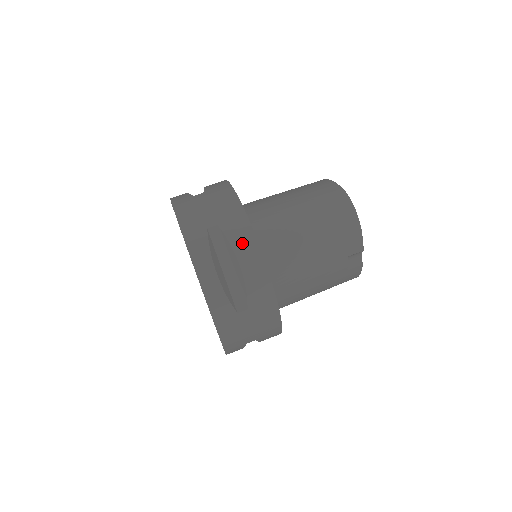
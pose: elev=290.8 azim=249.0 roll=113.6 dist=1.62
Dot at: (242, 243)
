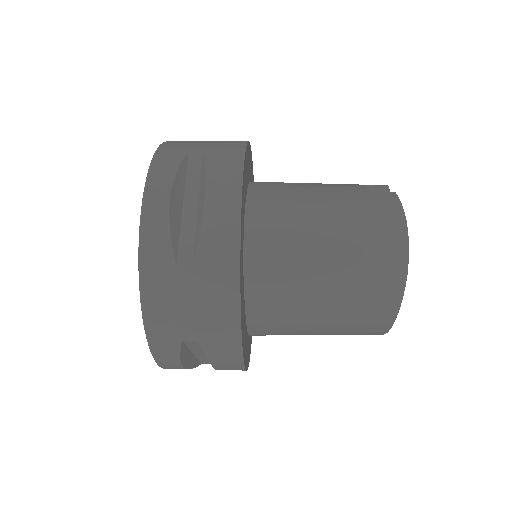
Dot at: occluded
